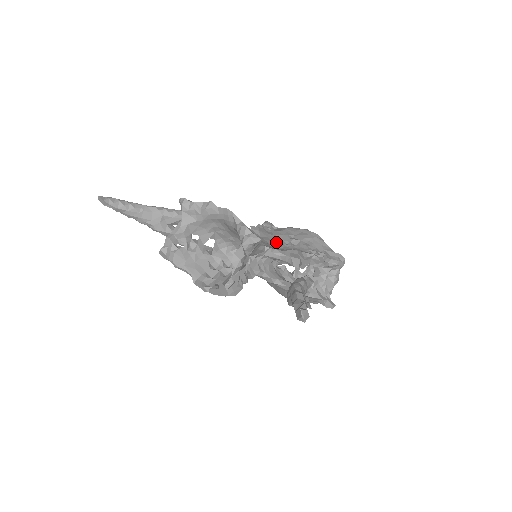
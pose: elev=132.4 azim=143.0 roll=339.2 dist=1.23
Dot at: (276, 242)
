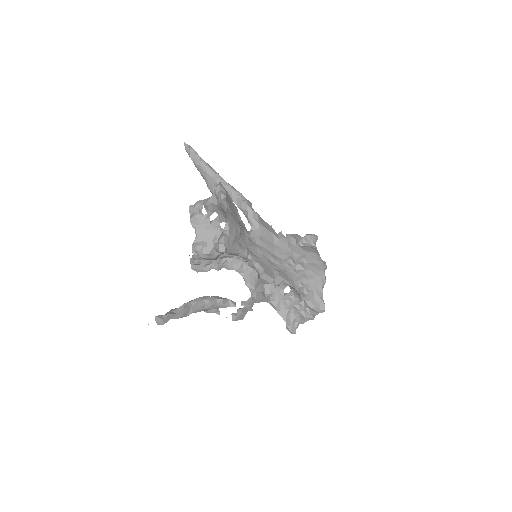
Dot at: (284, 257)
